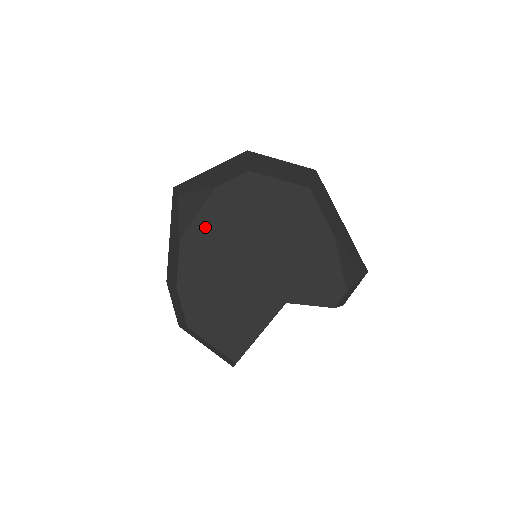
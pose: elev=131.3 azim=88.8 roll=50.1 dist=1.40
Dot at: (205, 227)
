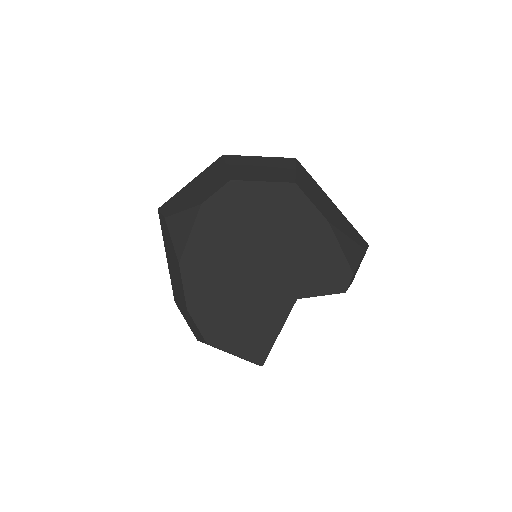
Dot at: (200, 245)
